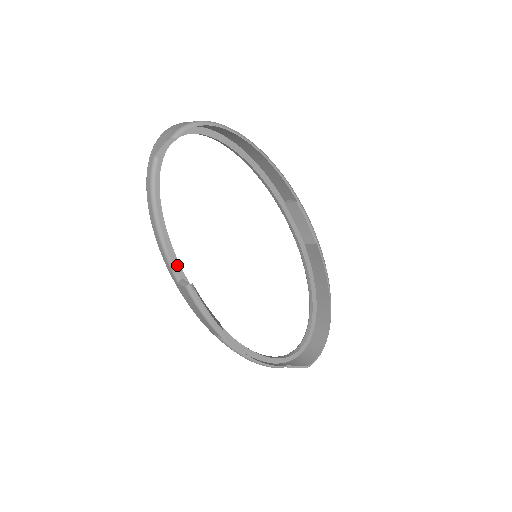
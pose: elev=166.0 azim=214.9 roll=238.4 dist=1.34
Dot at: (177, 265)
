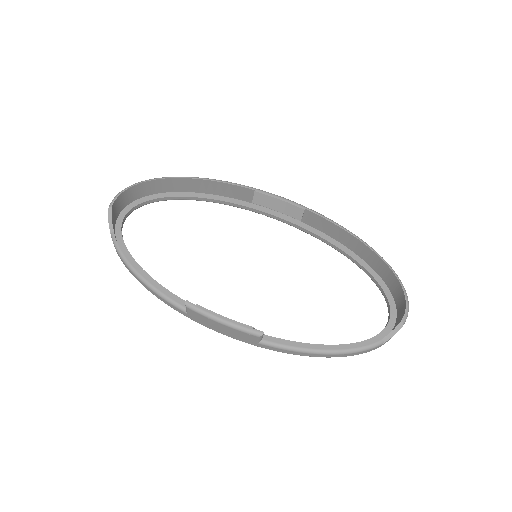
Dot at: (180, 301)
